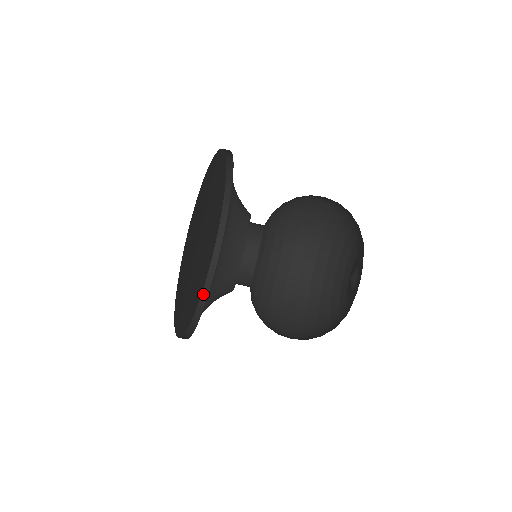
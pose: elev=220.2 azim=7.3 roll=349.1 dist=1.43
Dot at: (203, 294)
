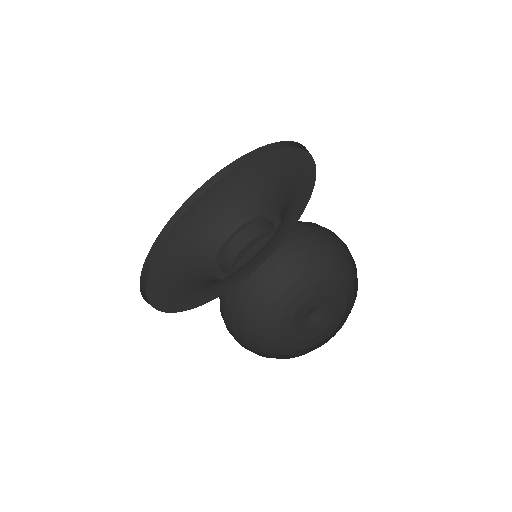
Dot at: (146, 262)
